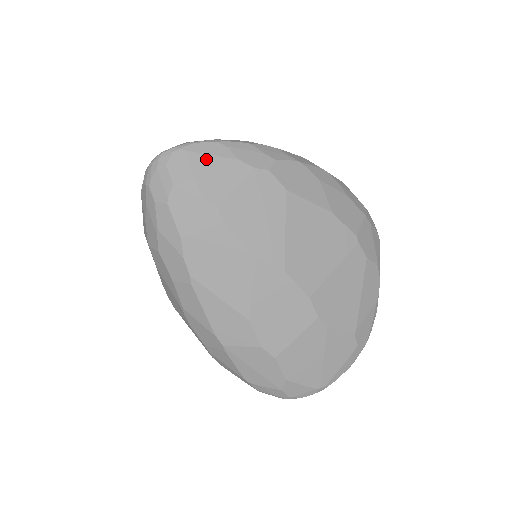
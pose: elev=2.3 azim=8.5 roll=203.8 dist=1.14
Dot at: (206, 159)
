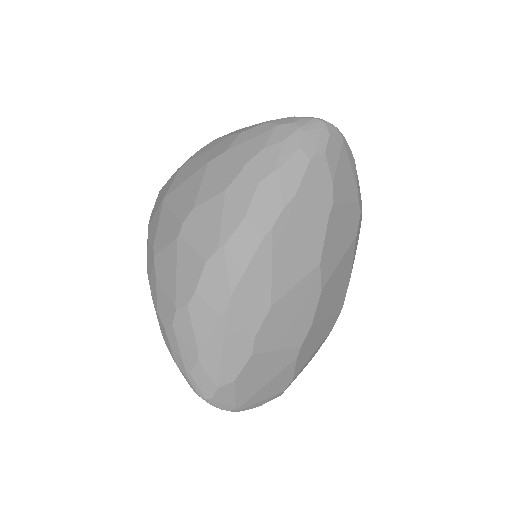
Dot at: (347, 162)
